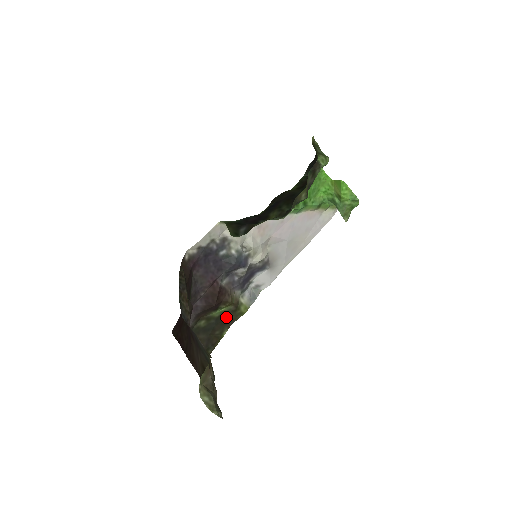
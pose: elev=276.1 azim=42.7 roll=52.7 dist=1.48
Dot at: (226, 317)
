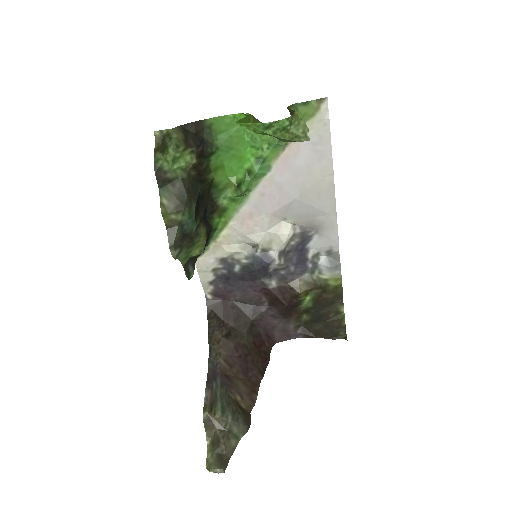
Dot at: (323, 299)
